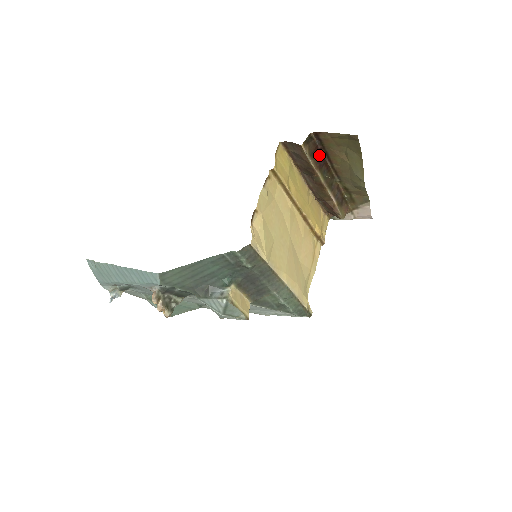
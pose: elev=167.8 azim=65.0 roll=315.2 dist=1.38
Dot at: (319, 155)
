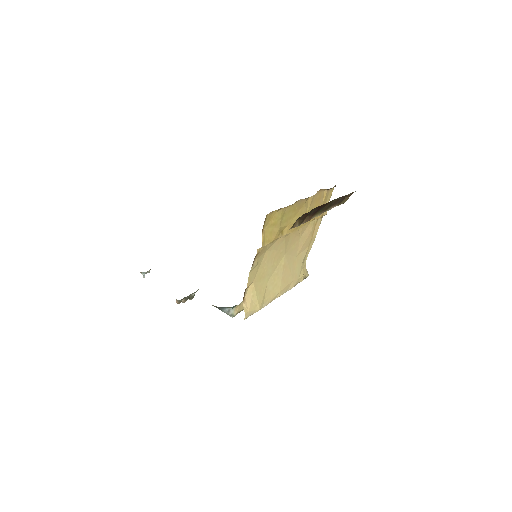
Dot at: (313, 209)
